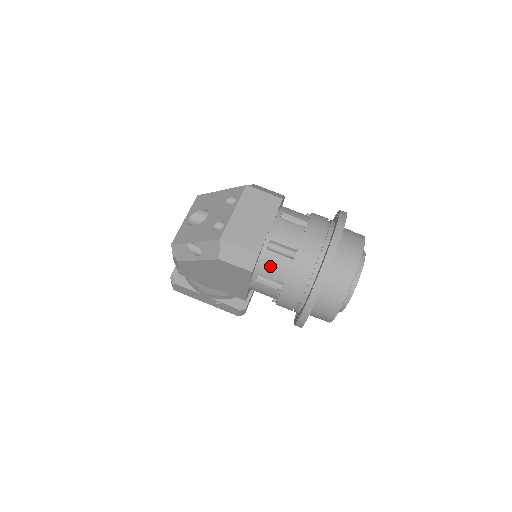
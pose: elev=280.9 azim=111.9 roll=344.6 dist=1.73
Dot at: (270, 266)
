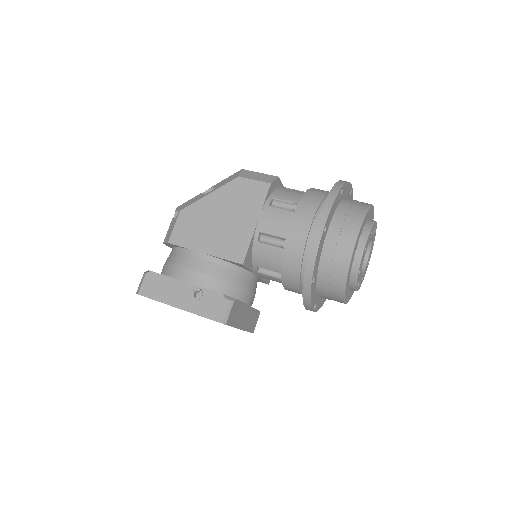
Dot at: (287, 193)
